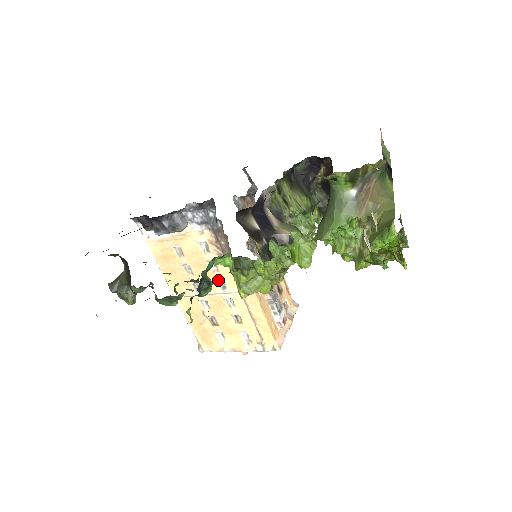
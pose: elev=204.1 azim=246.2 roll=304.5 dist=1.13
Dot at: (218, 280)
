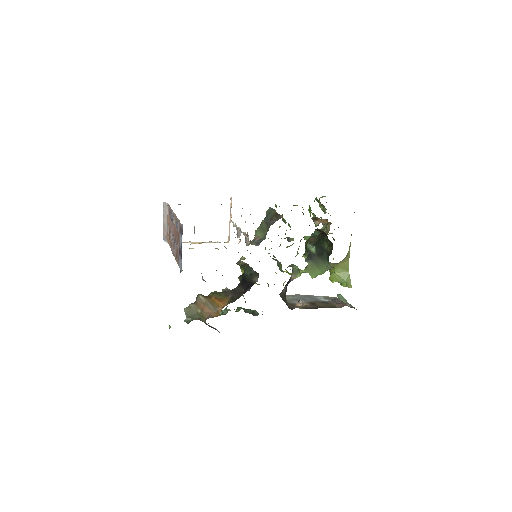
Dot at: occluded
